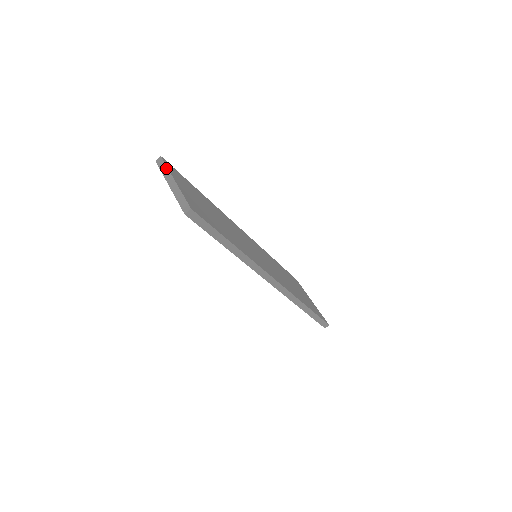
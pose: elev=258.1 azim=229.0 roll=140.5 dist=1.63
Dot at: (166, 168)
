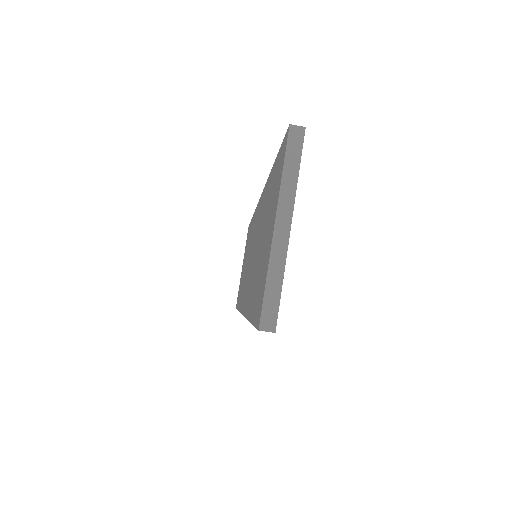
Dot at: (296, 175)
